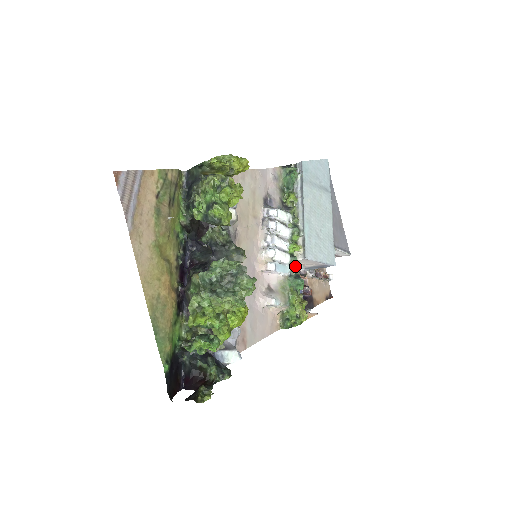
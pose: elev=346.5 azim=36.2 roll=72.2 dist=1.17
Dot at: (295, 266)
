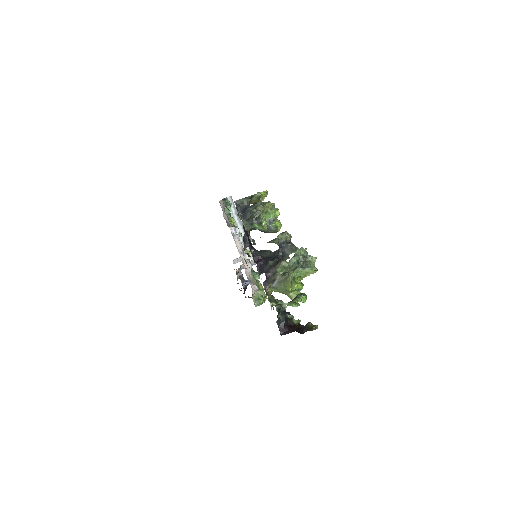
Dot at: occluded
